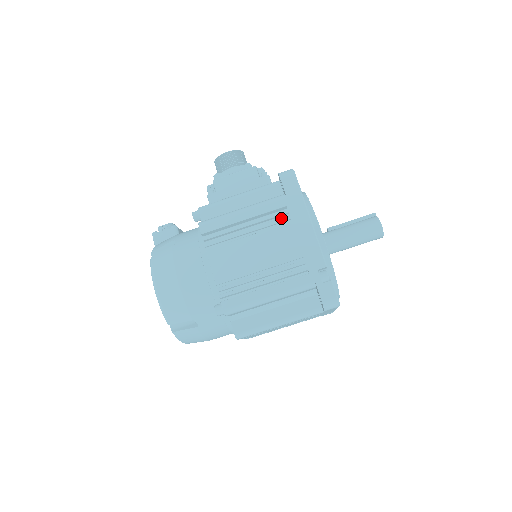
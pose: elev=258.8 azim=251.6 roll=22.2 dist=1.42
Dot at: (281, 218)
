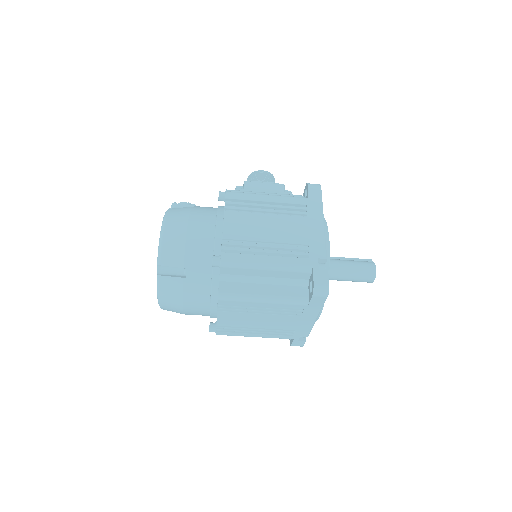
Dot at: (299, 211)
